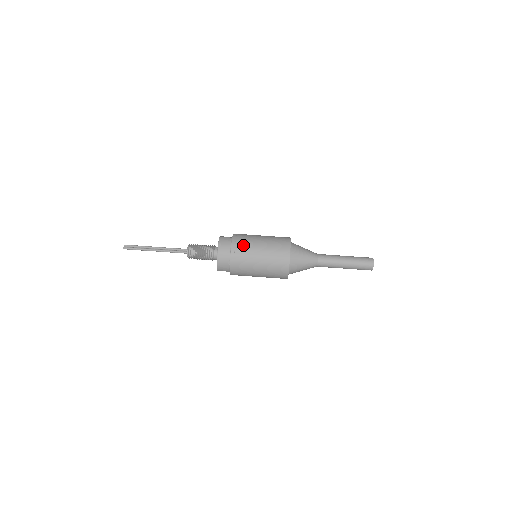
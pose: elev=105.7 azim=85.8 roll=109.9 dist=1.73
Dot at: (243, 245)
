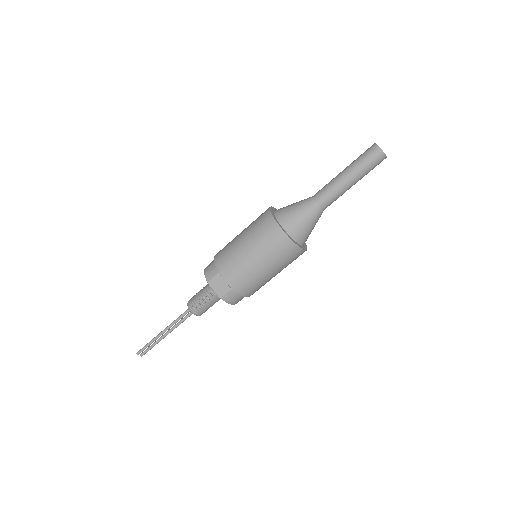
Dot at: (255, 288)
